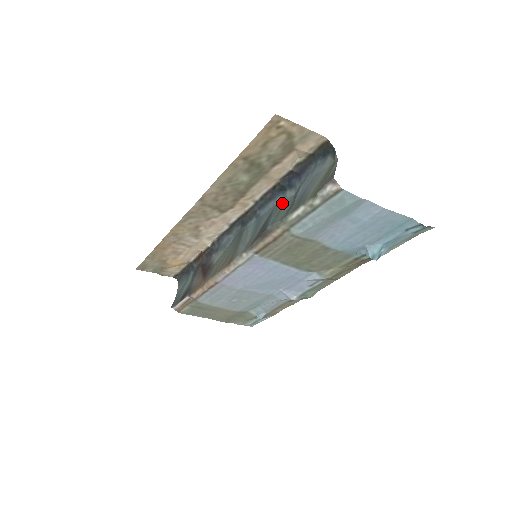
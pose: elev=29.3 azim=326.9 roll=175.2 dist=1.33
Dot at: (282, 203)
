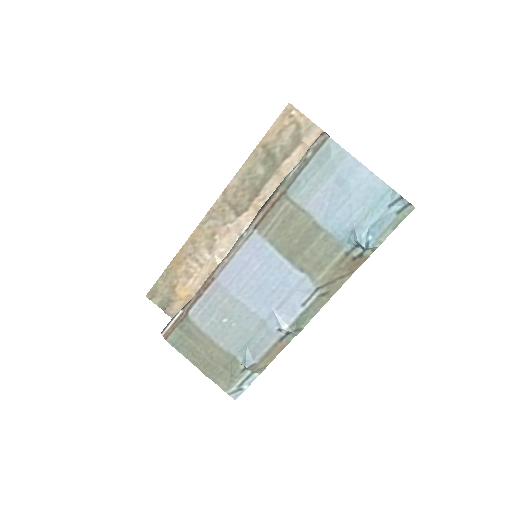
Dot at: occluded
